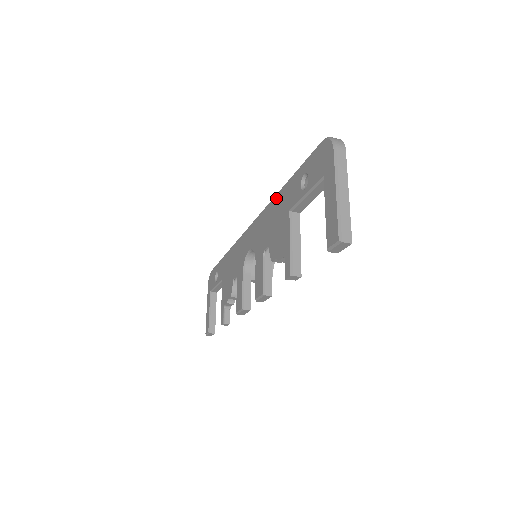
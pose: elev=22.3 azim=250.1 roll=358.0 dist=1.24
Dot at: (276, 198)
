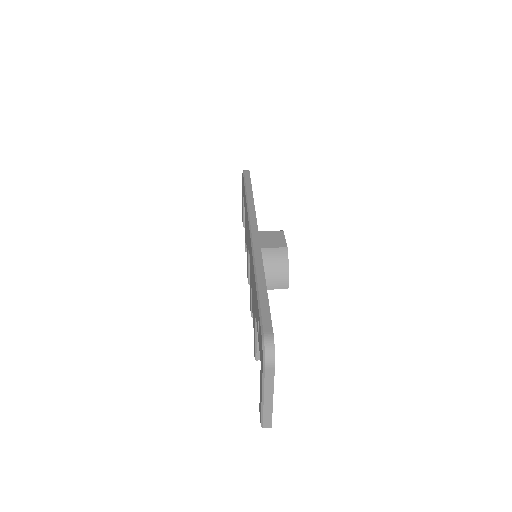
Dot at: occluded
